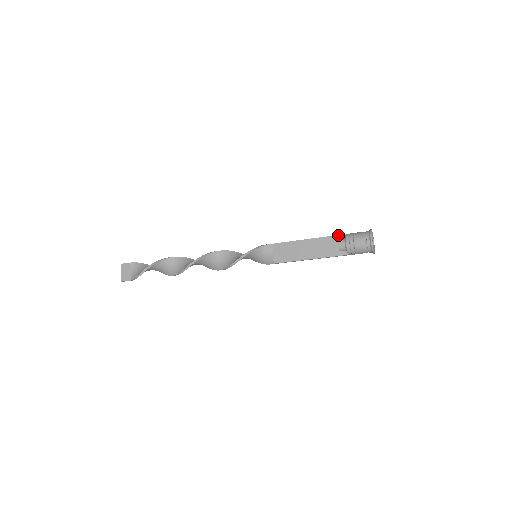
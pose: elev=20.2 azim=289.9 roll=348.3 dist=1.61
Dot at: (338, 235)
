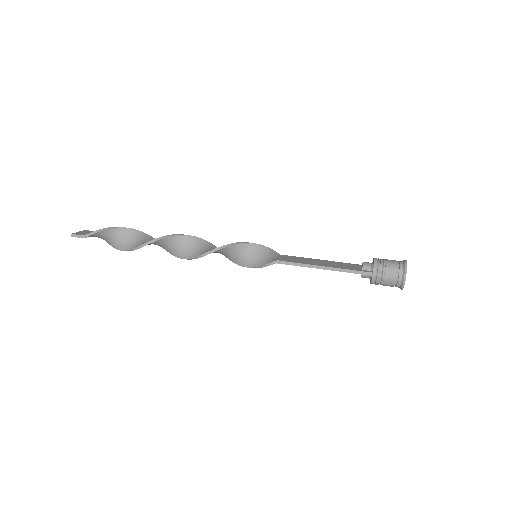
Dot at: (362, 275)
